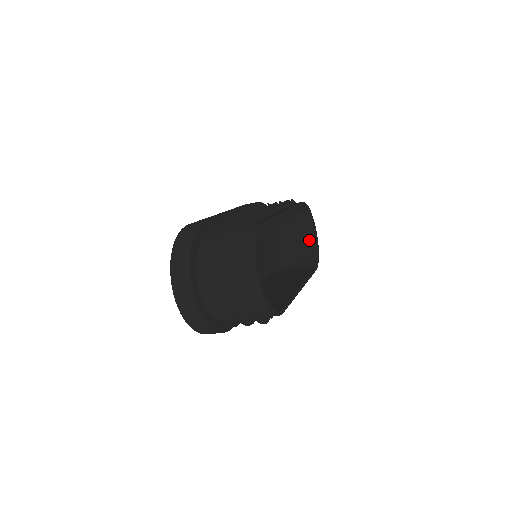
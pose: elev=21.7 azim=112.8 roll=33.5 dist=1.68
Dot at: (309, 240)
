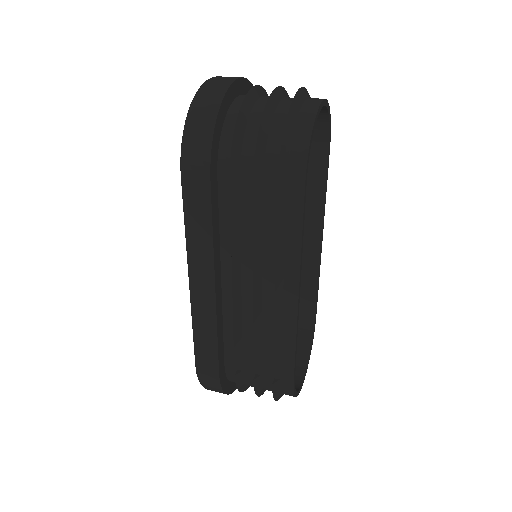
Dot at: occluded
